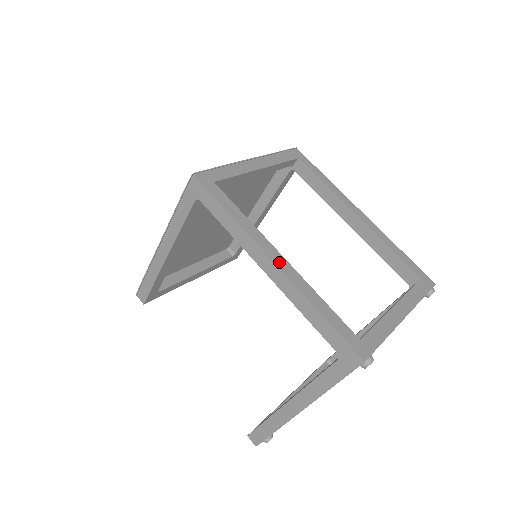
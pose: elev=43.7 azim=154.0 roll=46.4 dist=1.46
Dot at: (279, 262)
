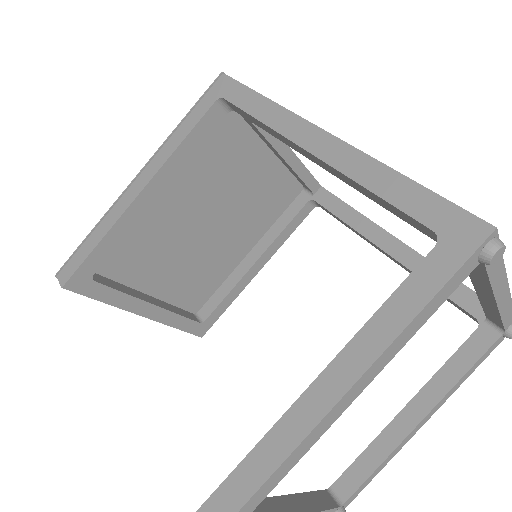
Dot at: occluded
